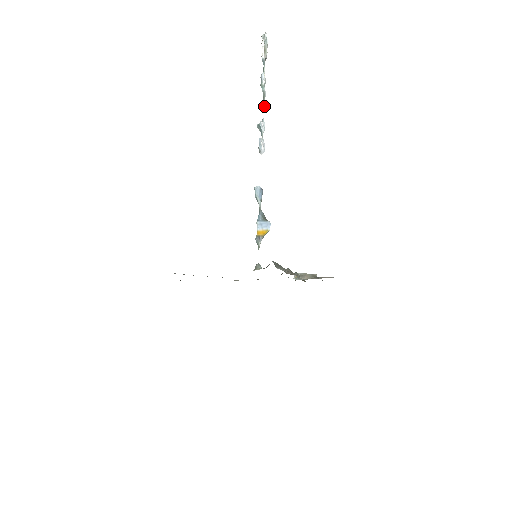
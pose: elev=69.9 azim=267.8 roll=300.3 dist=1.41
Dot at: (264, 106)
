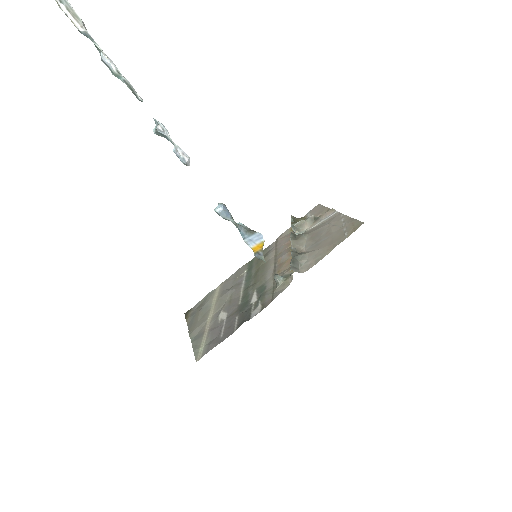
Dot at: (142, 101)
